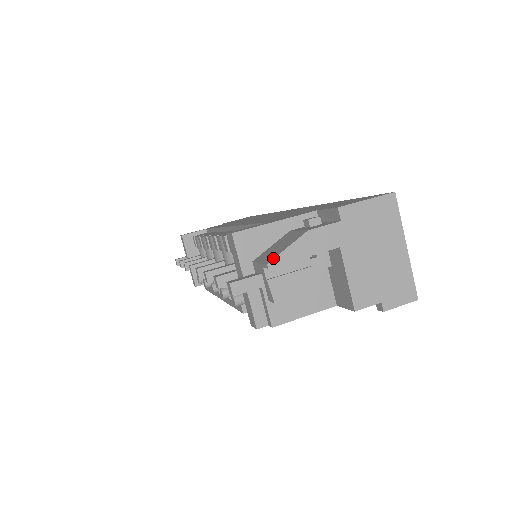
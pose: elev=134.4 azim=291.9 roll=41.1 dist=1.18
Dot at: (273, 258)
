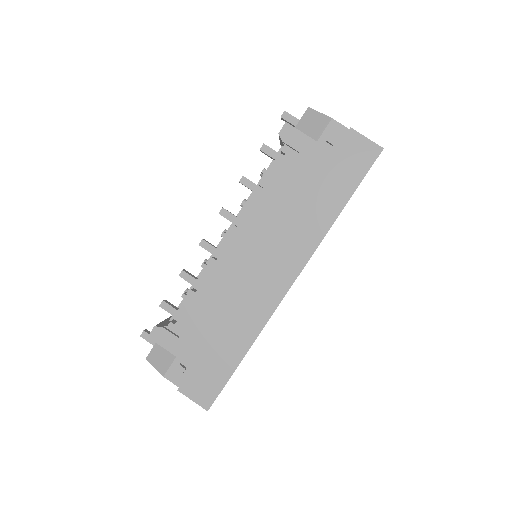
Dot at: (149, 361)
